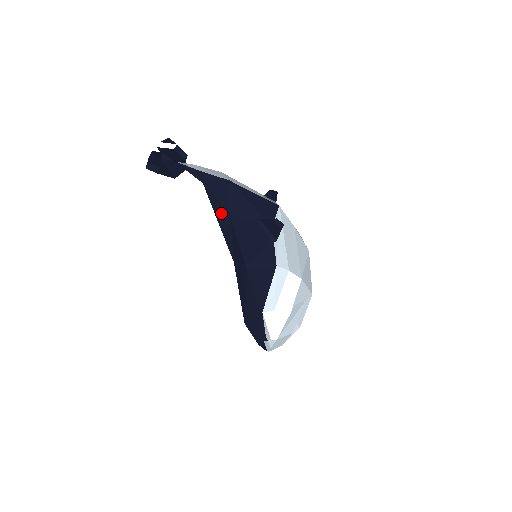
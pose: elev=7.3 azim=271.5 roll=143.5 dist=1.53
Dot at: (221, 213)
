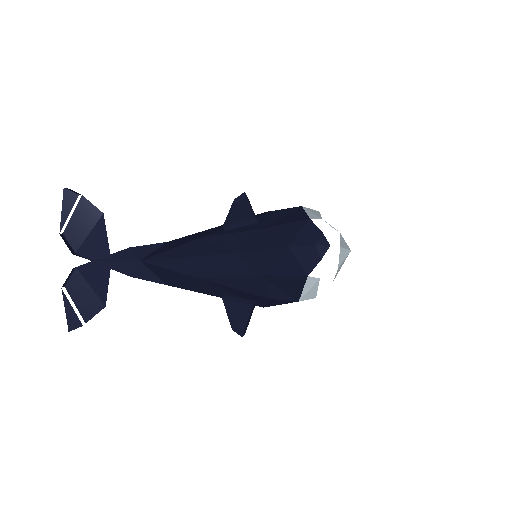
Dot at: (187, 249)
